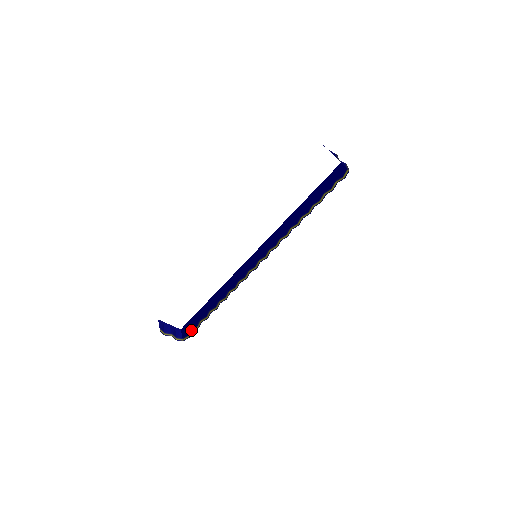
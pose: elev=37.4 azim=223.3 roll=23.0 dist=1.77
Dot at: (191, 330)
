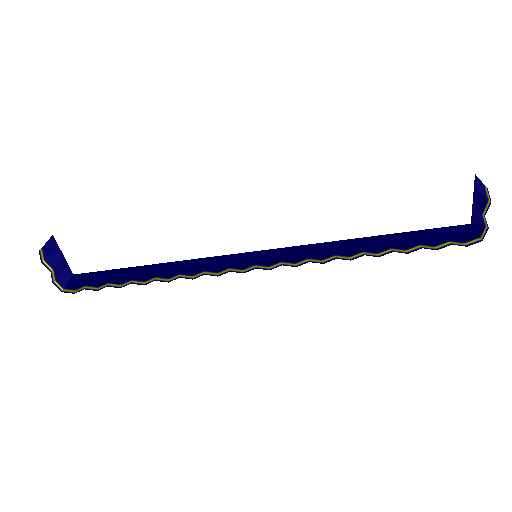
Dot at: (85, 285)
